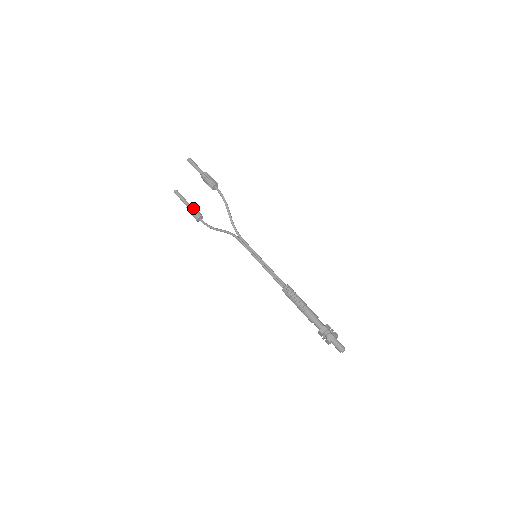
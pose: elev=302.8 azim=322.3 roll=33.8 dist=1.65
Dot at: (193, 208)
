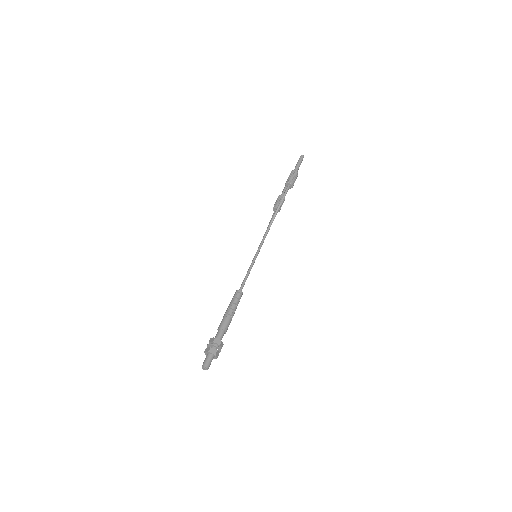
Dot at: (279, 199)
